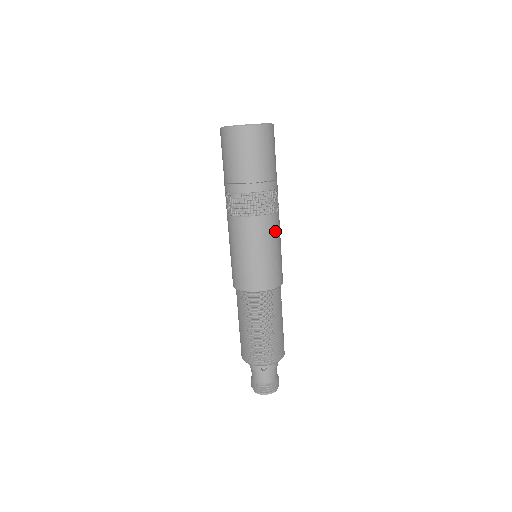
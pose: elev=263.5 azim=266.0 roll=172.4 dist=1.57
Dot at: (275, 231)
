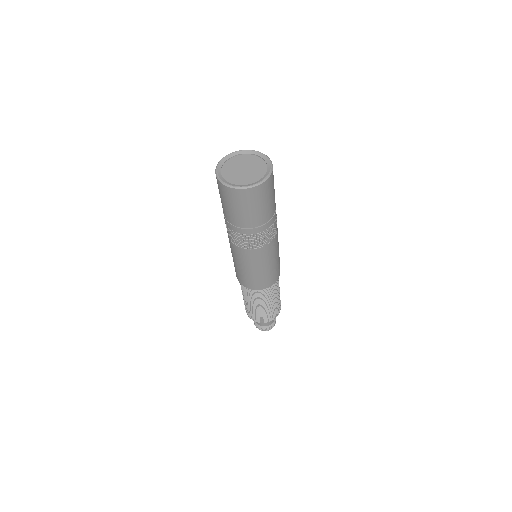
Dot at: (276, 248)
